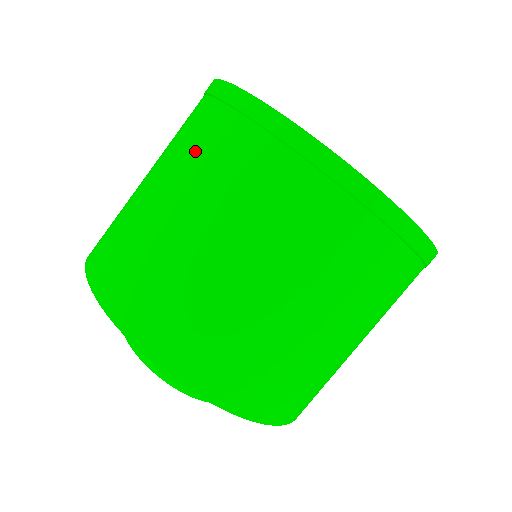
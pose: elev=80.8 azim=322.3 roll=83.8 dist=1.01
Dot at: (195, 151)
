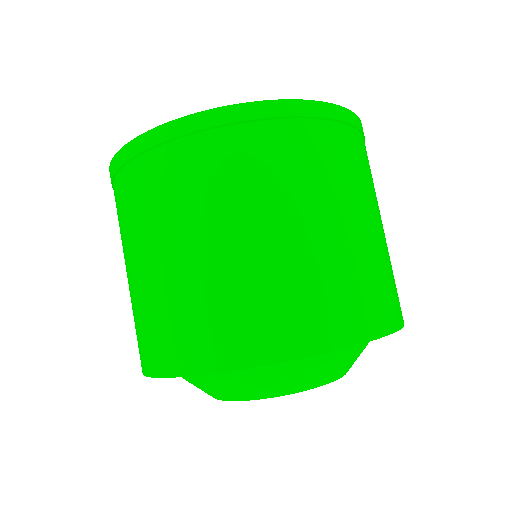
Dot at: (219, 183)
